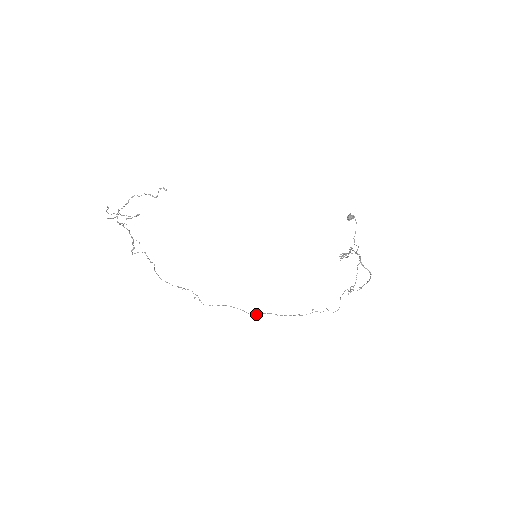
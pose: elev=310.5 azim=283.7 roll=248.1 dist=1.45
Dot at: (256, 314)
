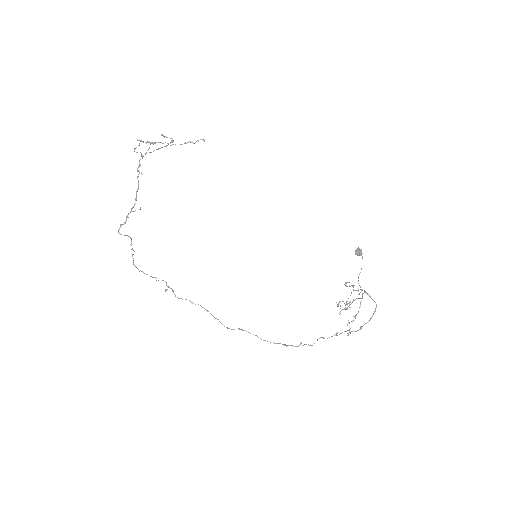
Dot at: occluded
